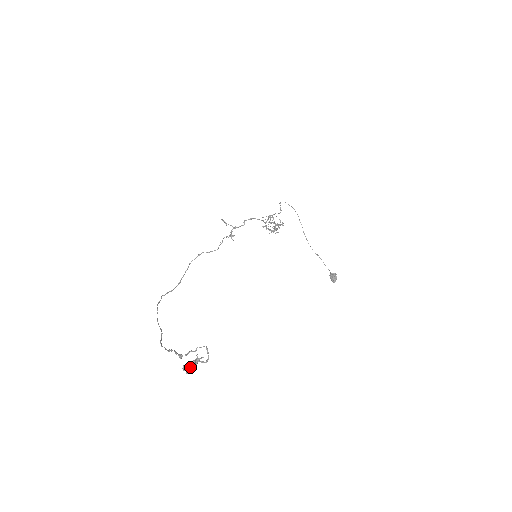
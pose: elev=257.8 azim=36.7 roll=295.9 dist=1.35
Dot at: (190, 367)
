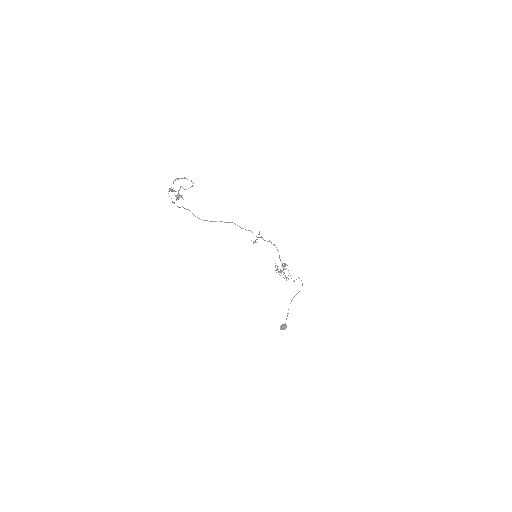
Dot at: (174, 190)
